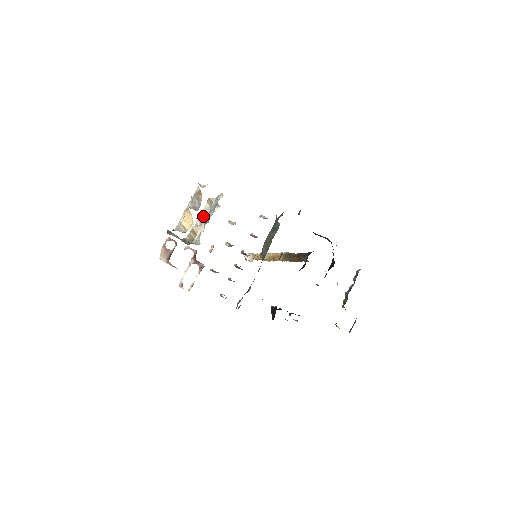
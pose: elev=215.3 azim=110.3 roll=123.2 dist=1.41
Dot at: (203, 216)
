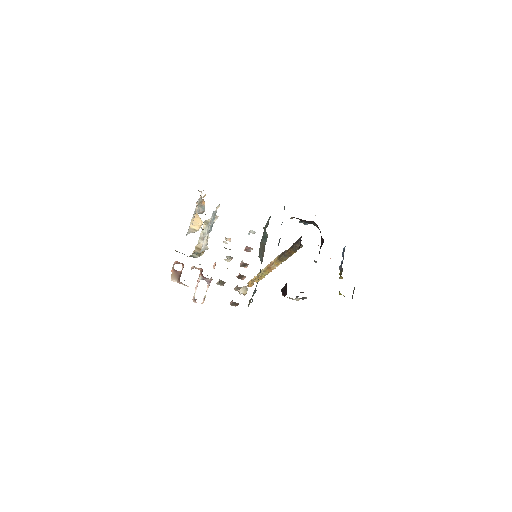
Dot at: (203, 234)
